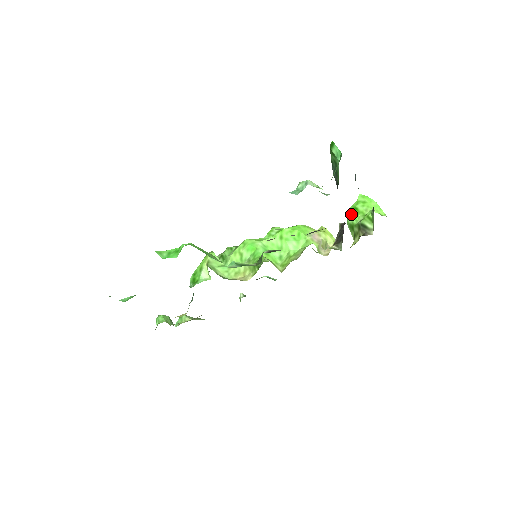
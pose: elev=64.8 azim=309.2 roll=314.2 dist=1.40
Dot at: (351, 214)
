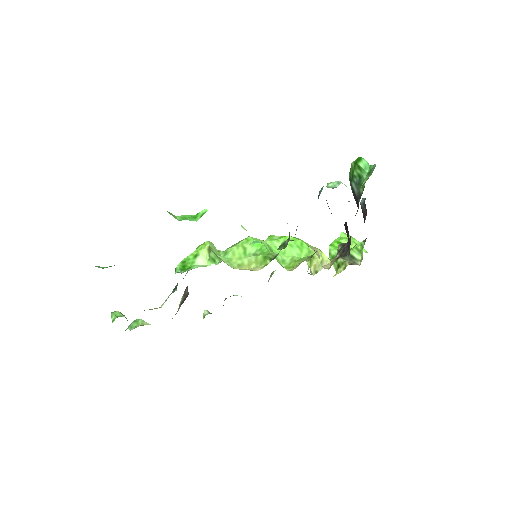
Dot at: (334, 247)
